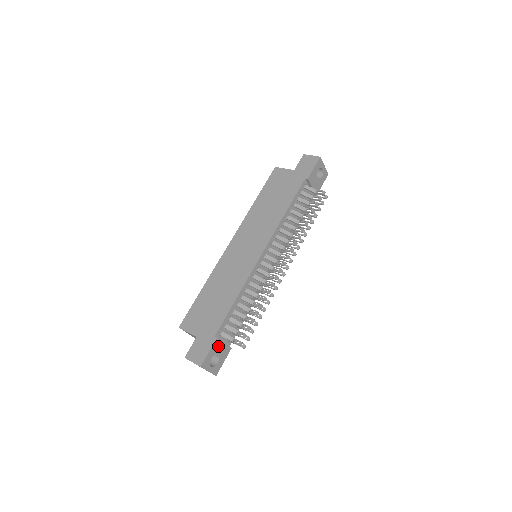
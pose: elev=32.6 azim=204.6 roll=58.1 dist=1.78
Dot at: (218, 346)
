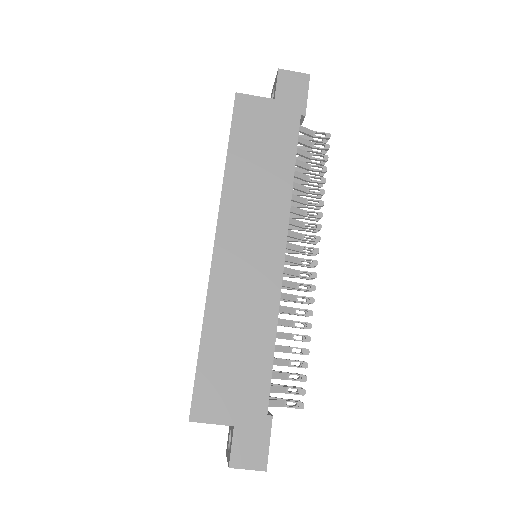
Dot at: occluded
